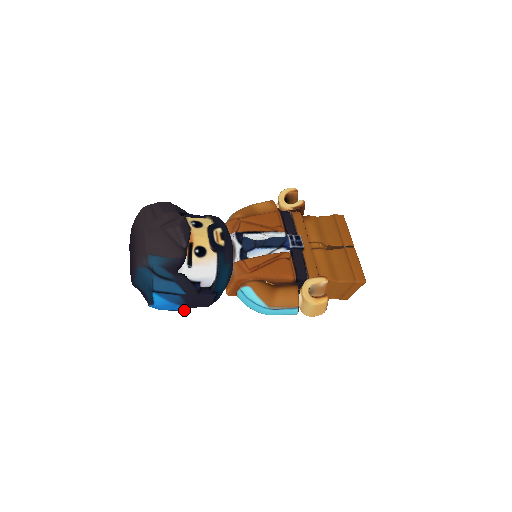
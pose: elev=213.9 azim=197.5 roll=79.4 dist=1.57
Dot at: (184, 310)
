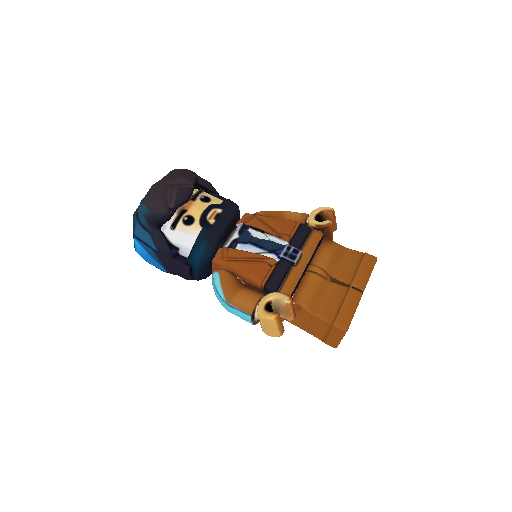
Dot at: occluded
